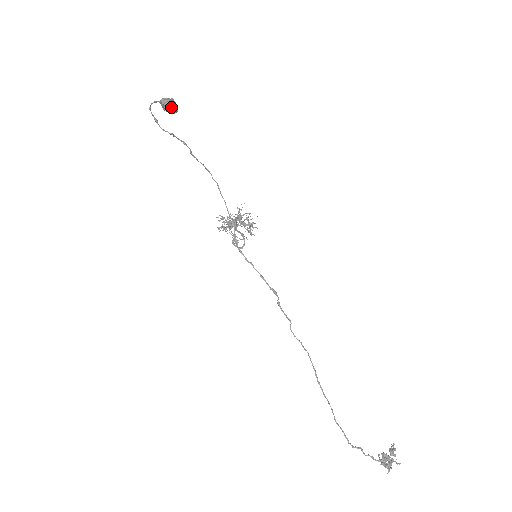
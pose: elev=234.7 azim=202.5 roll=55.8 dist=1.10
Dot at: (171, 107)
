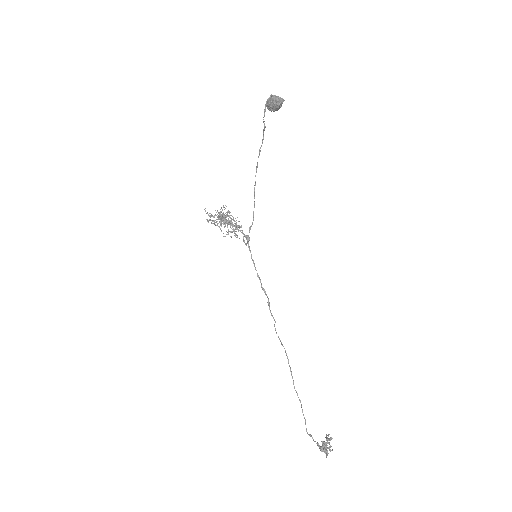
Dot at: (280, 106)
